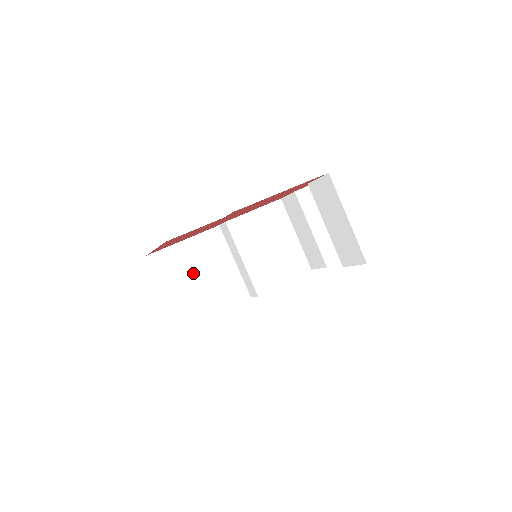
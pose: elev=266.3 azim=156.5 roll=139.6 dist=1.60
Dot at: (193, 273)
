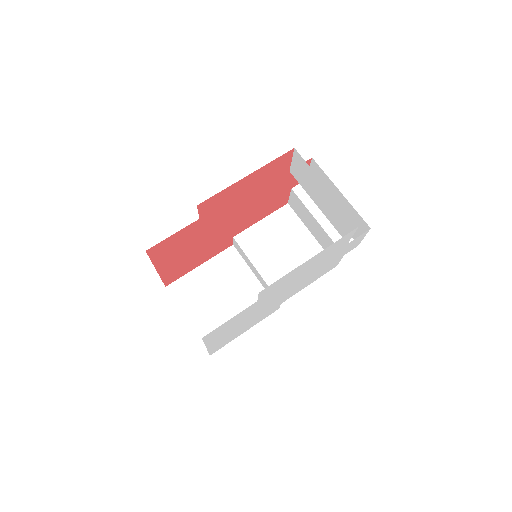
Dot at: (214, 295)
